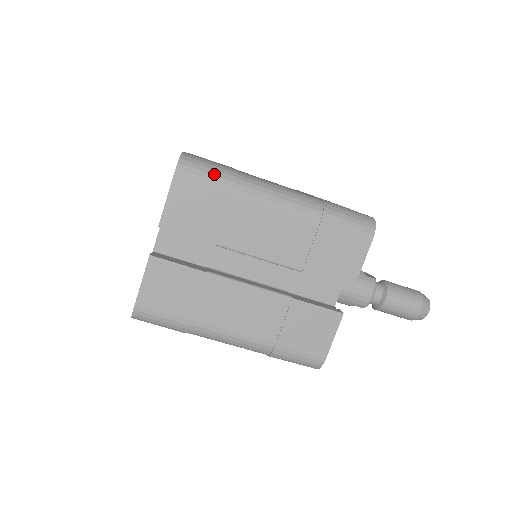
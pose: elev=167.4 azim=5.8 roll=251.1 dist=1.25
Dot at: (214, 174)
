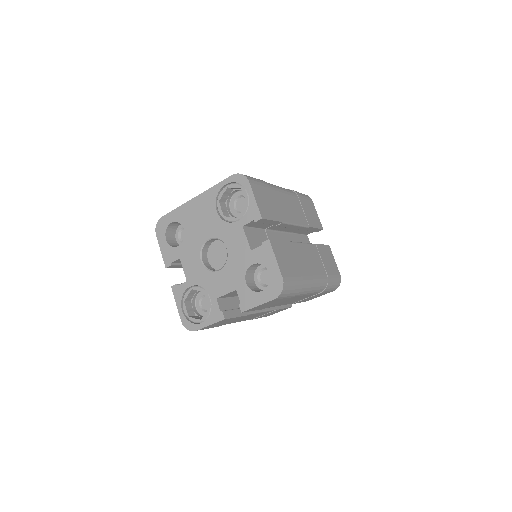
Dot at: (258, 180)
